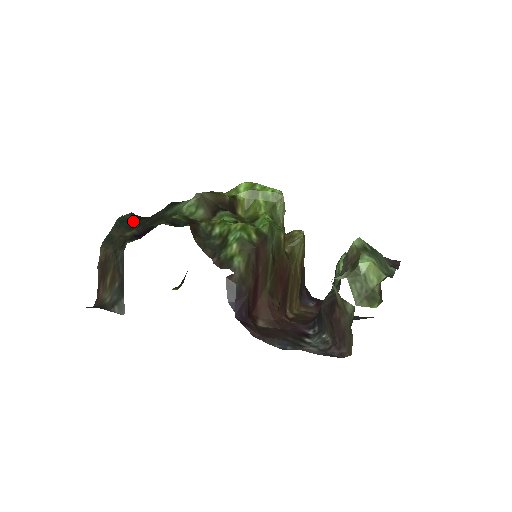
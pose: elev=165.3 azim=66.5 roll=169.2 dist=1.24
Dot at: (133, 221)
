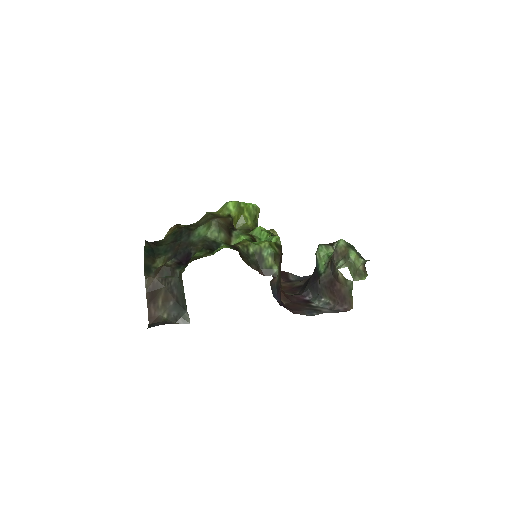
Dot at: (153, 248)
